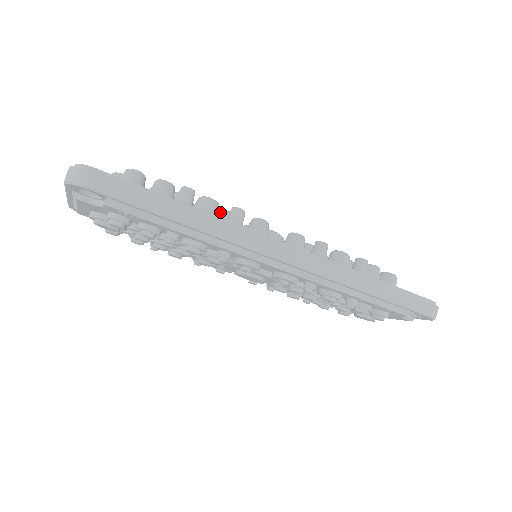
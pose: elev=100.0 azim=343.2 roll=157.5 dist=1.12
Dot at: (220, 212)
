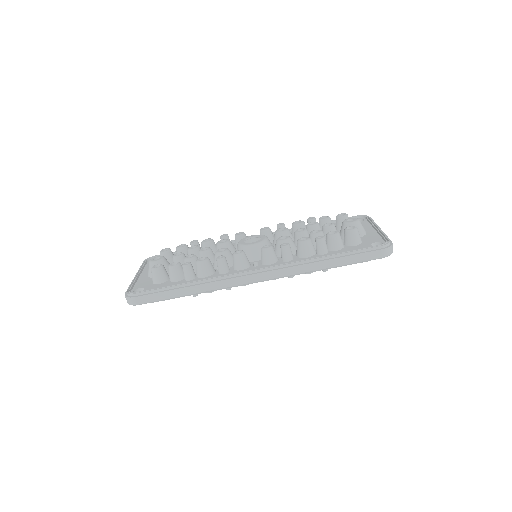
Dot at: (215, 255)
